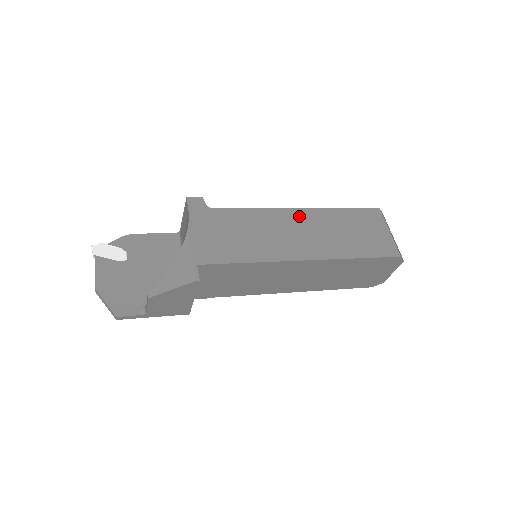
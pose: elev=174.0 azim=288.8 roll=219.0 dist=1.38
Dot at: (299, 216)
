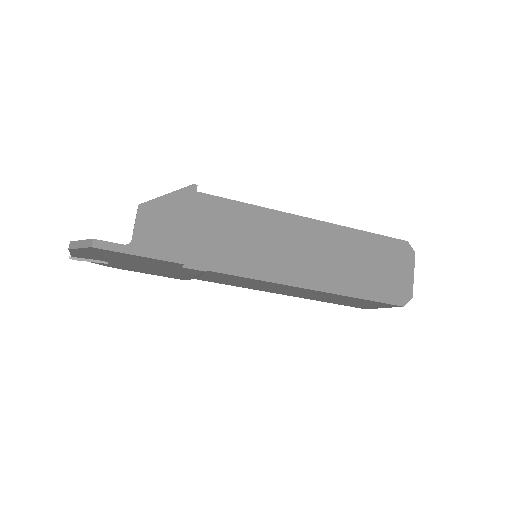
Dot at: occluded
